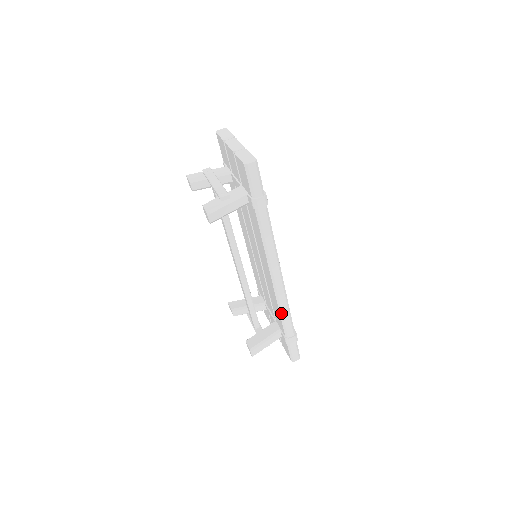
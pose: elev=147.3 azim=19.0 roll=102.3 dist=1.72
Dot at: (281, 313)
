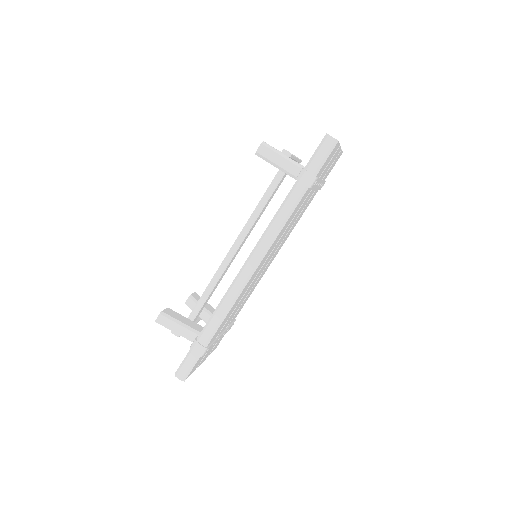
Dot at: (218, 307)
